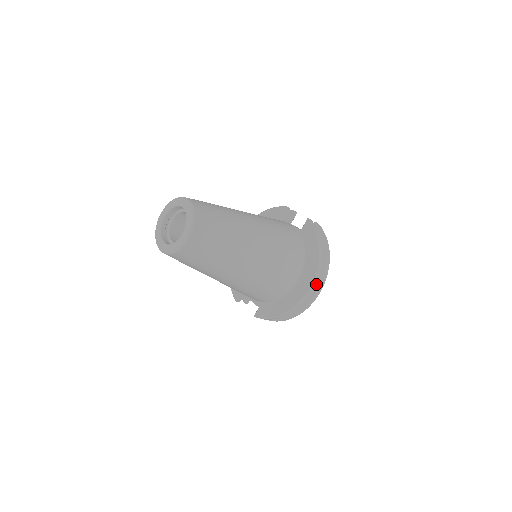
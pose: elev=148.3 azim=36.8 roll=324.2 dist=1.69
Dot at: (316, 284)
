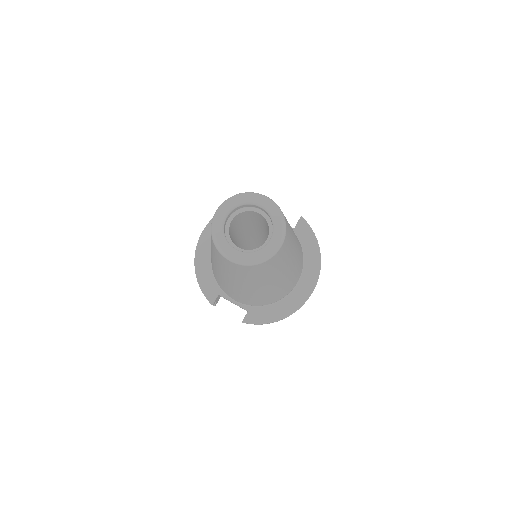
Dot at: occluded
